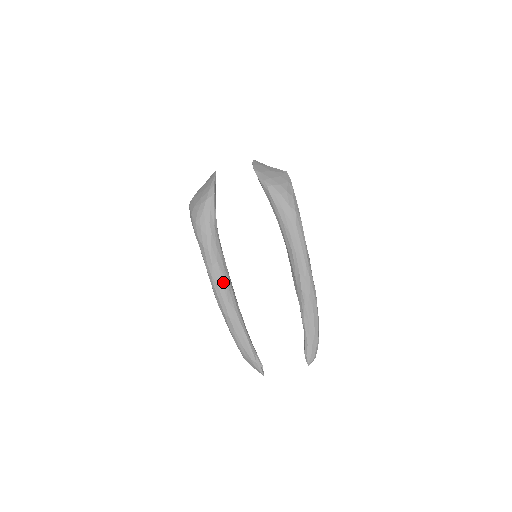
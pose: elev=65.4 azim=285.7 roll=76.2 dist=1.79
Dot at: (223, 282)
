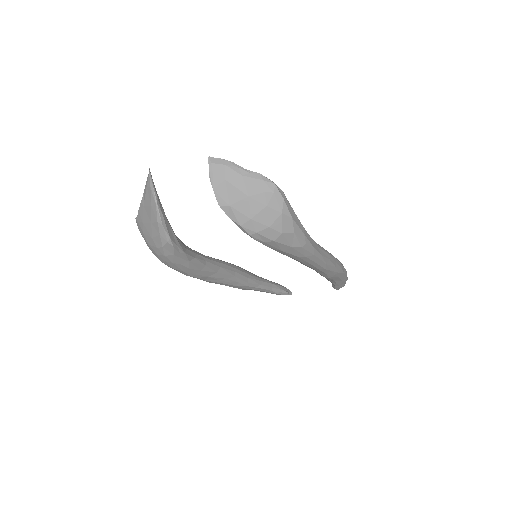
Dot at: (224, 282)
